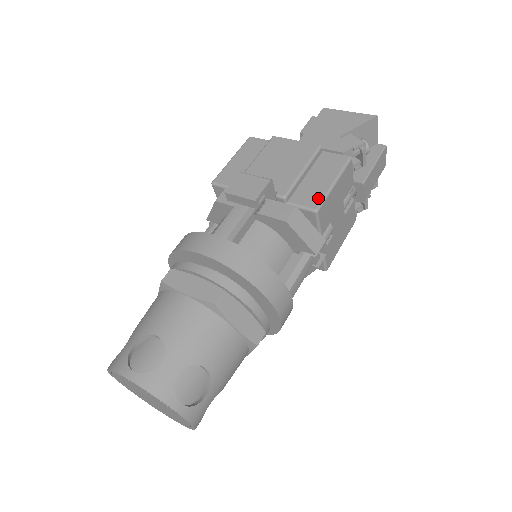
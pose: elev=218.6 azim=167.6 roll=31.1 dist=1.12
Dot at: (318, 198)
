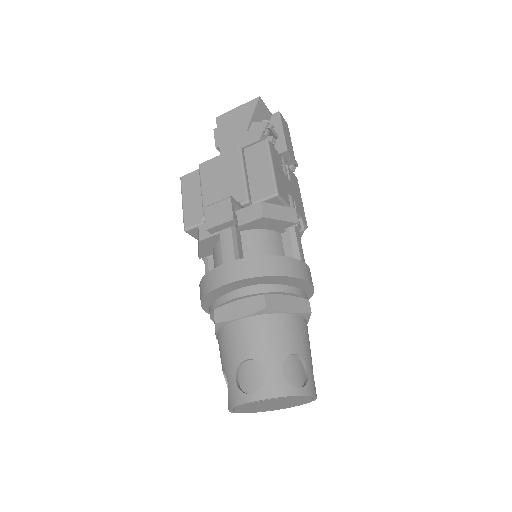
Dot at: (270, 185)
